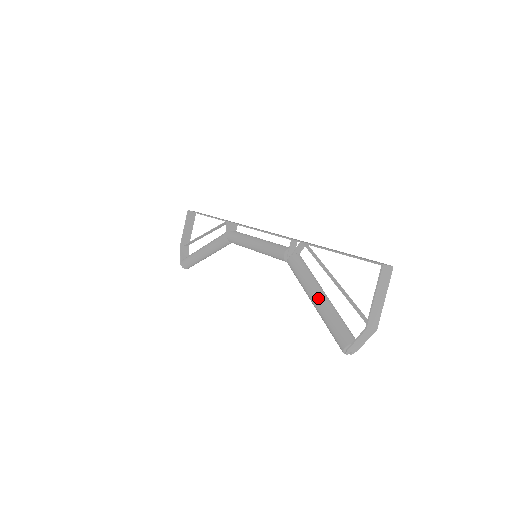
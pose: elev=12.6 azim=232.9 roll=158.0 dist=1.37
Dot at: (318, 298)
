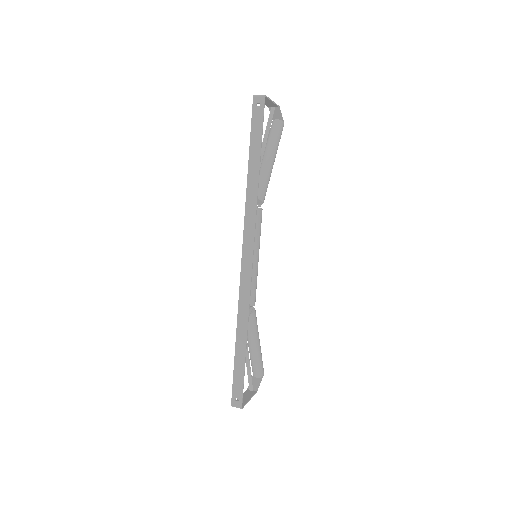
Dot at: (248, 346)
